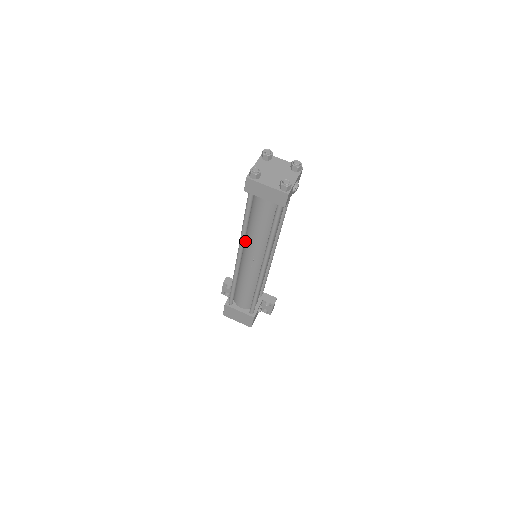
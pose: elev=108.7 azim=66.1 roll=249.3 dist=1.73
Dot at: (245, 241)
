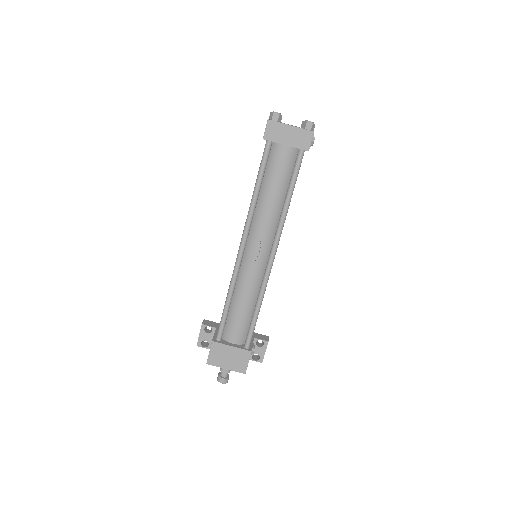
Dot at: occluded
